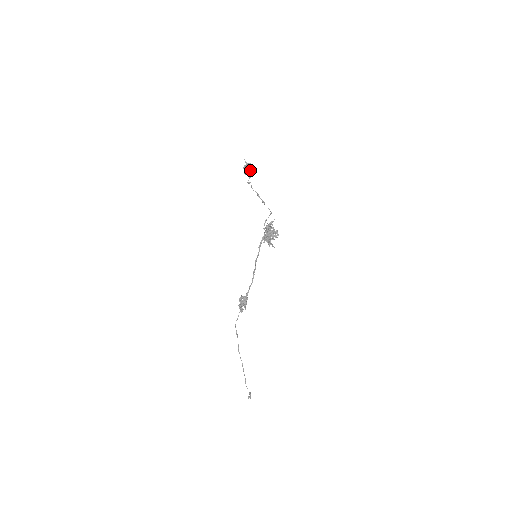
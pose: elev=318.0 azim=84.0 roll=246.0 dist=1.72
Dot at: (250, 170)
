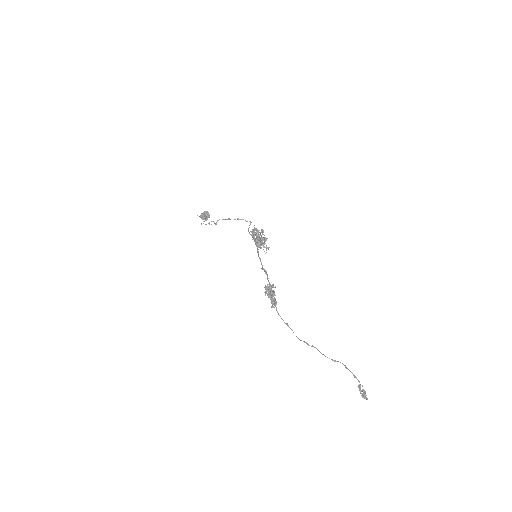
Dot at: (209, 214)
